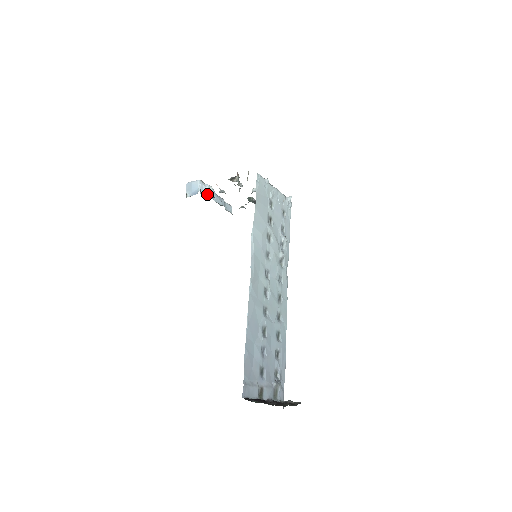
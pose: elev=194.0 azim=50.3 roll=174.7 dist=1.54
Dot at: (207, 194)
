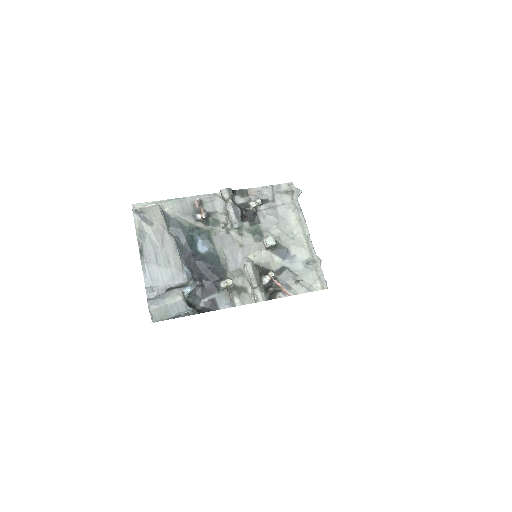
Dot at: occluded
